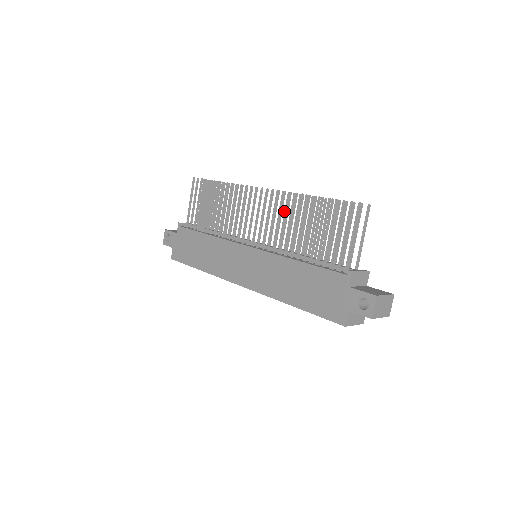
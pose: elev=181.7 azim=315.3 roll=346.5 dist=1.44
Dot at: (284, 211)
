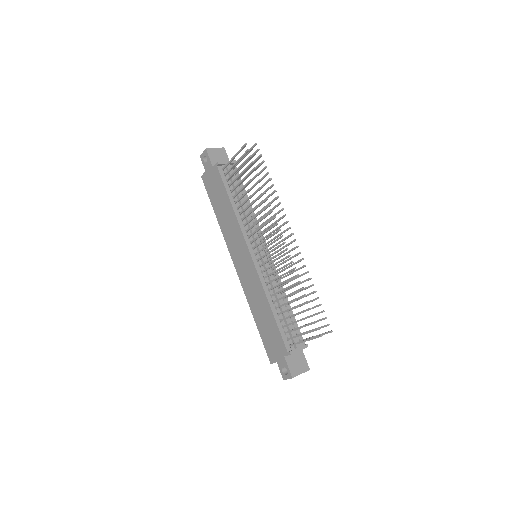
Dot at: (290, 258)
